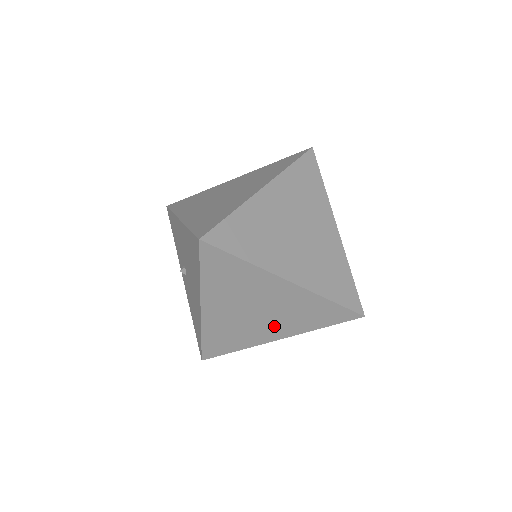
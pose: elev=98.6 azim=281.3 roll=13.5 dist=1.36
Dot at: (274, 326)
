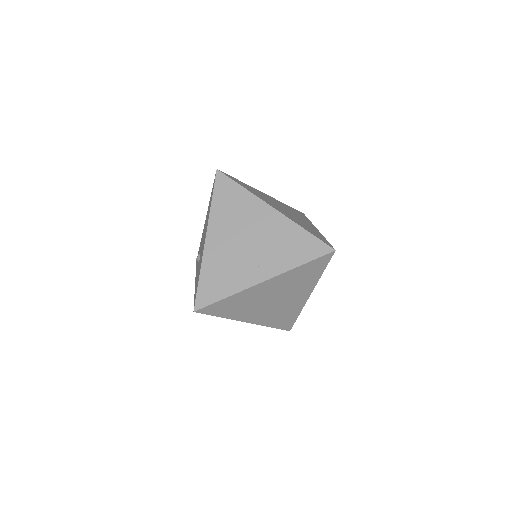
Dot at: (261, 261)
